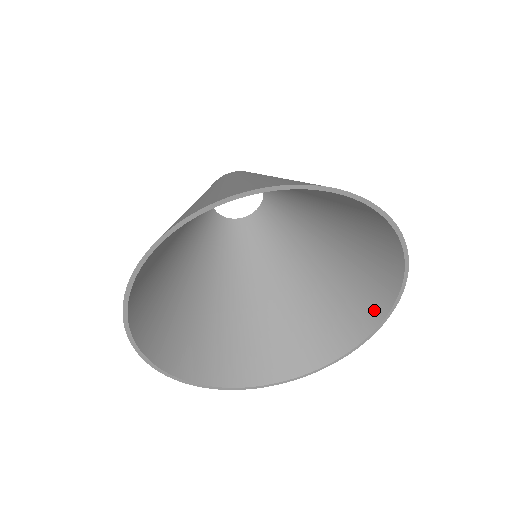
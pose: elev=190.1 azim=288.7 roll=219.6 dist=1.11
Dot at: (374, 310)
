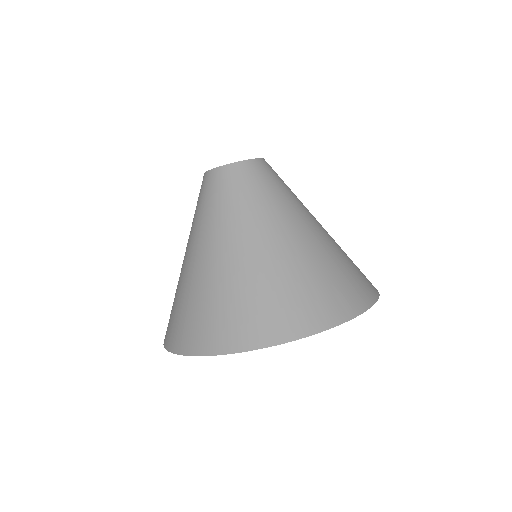
Dot at: occluded
